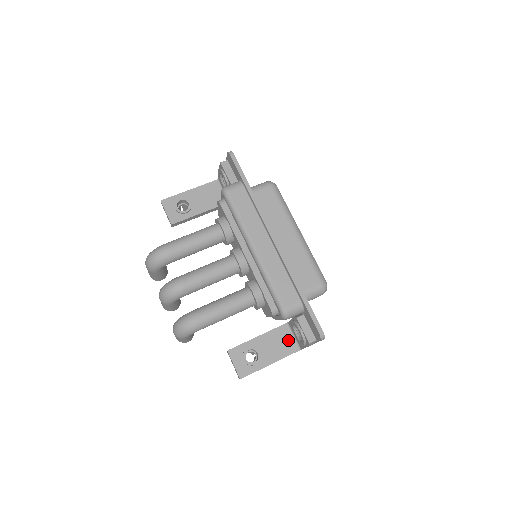
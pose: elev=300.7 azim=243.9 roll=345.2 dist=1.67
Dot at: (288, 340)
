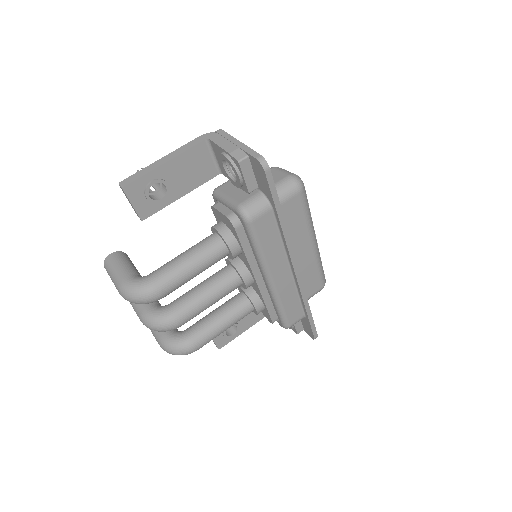
Dot at: occluded
